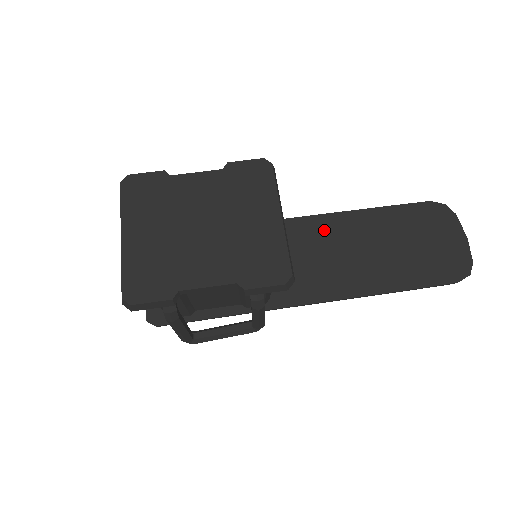
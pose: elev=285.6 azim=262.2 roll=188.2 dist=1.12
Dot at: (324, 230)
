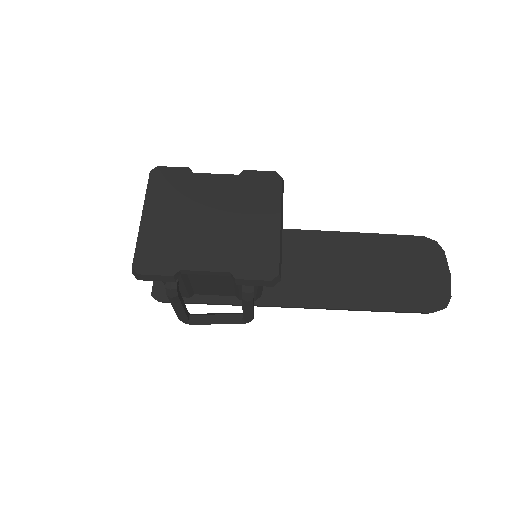
Dot at: (322, 245)
